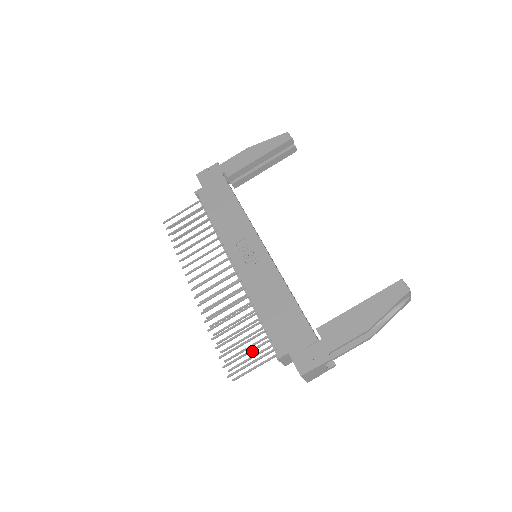
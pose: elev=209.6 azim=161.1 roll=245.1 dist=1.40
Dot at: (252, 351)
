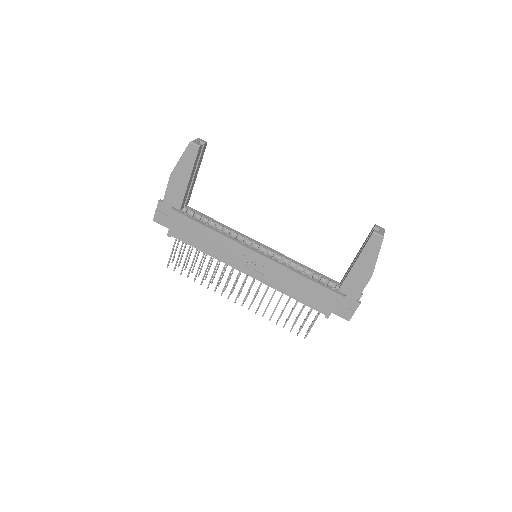
Dot at: occluded
